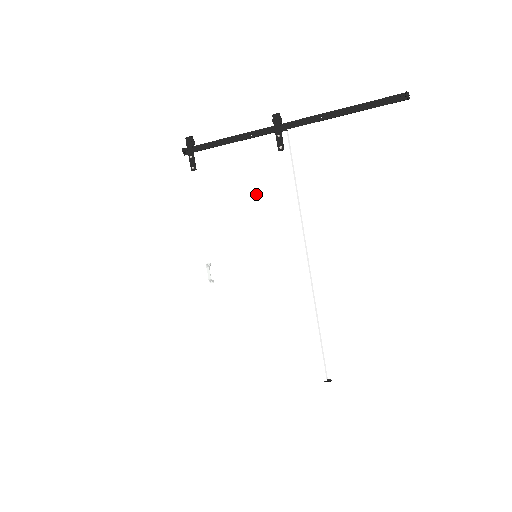
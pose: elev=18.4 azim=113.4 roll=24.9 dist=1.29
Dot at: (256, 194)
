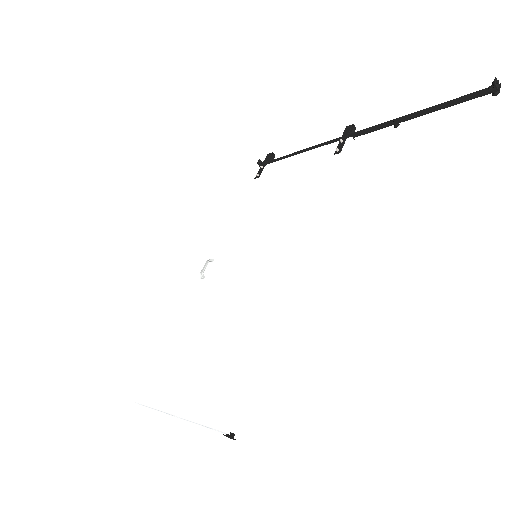
Dot at: (292, 194)
